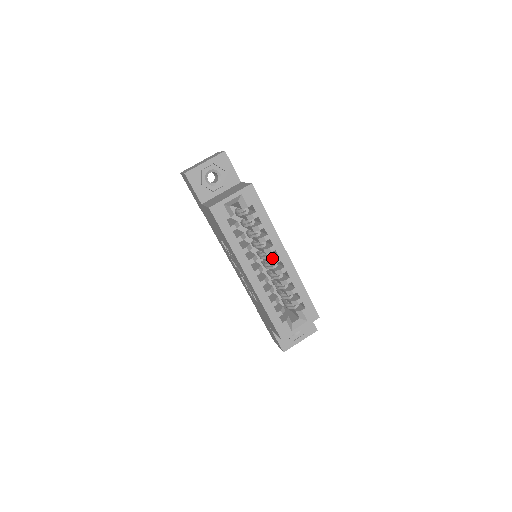
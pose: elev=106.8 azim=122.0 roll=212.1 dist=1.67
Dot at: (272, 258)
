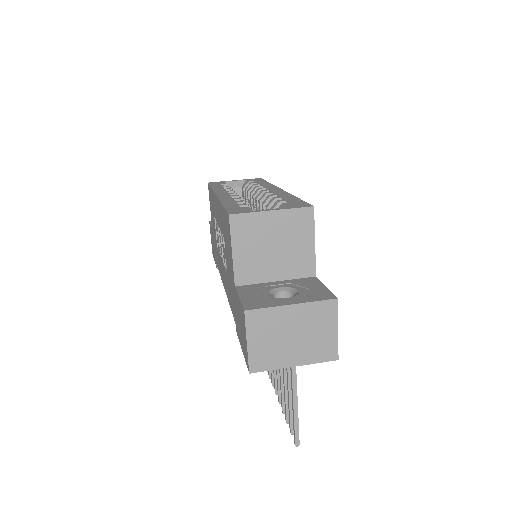
Dot at: (260, 197)
